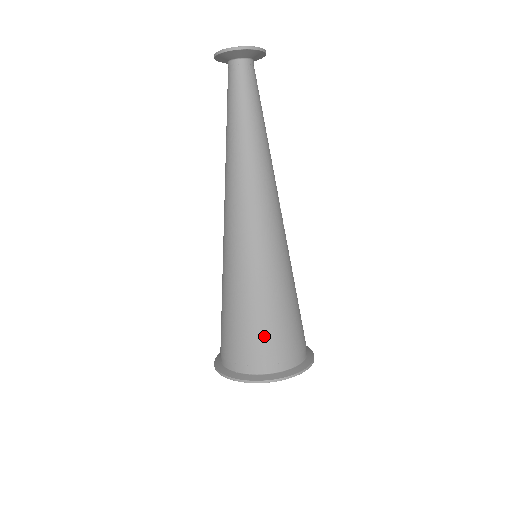
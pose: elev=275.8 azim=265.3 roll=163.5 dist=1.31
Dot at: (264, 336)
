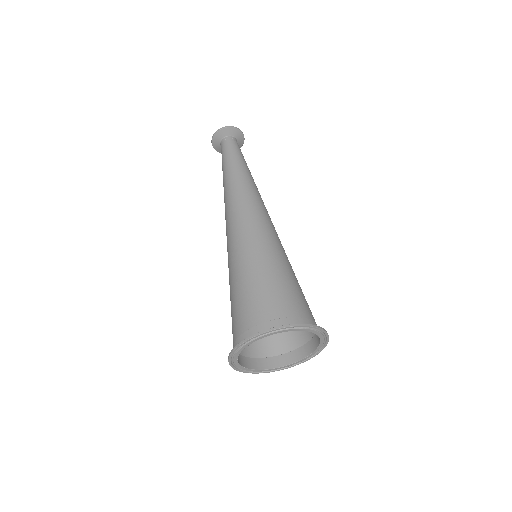
Dot at: (274, 292)
